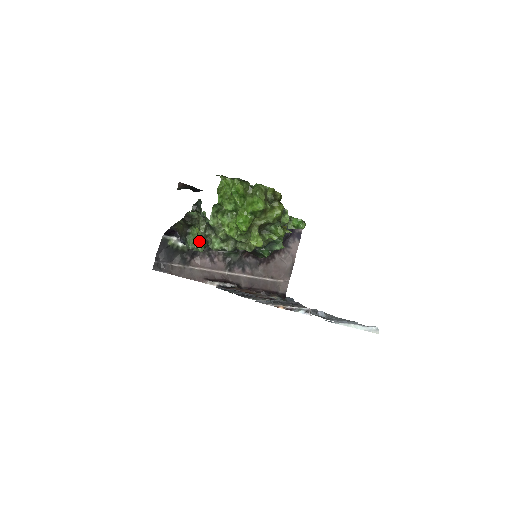
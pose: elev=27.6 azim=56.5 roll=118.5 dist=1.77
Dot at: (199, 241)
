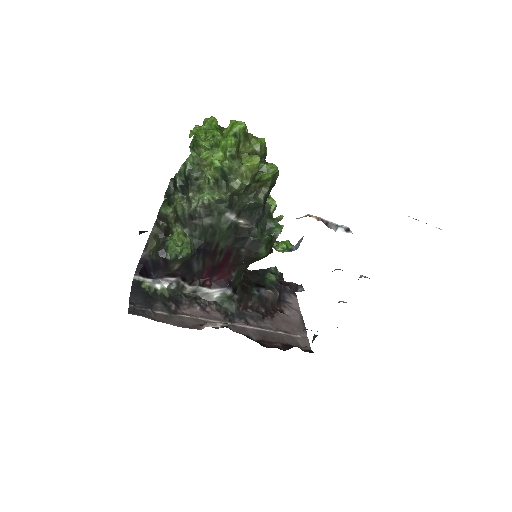
Dot at: (182, 245)
